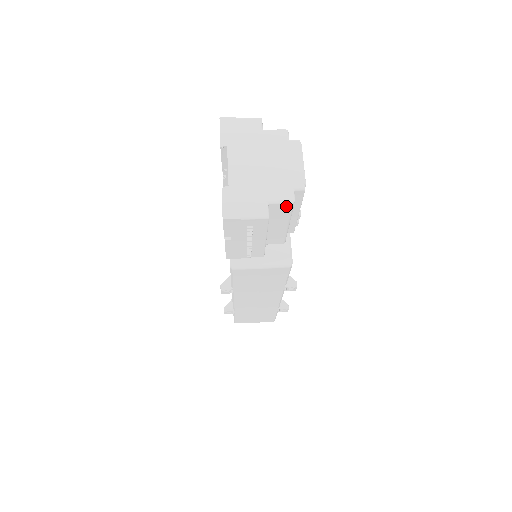
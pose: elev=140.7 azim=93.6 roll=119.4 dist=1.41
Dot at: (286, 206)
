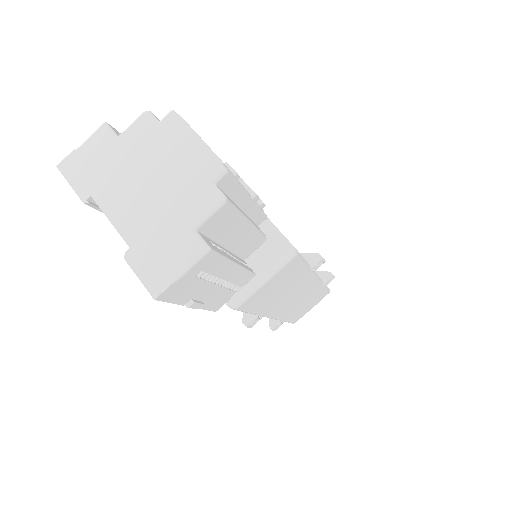
Dot at: (221, 212)
